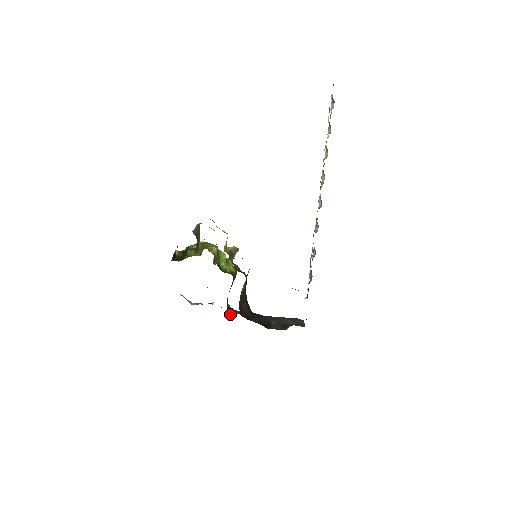
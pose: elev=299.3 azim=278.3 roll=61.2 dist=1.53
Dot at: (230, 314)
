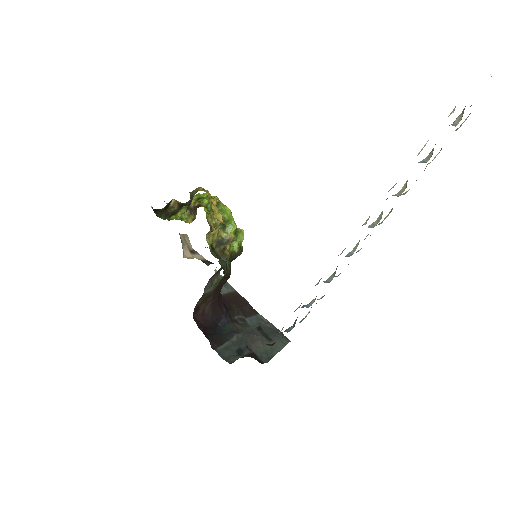
Dot at: occluded
